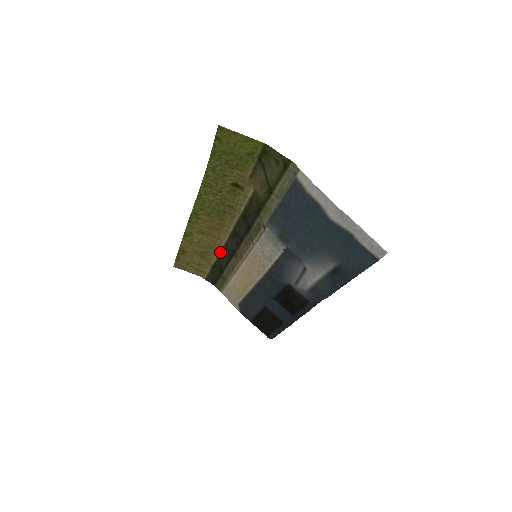
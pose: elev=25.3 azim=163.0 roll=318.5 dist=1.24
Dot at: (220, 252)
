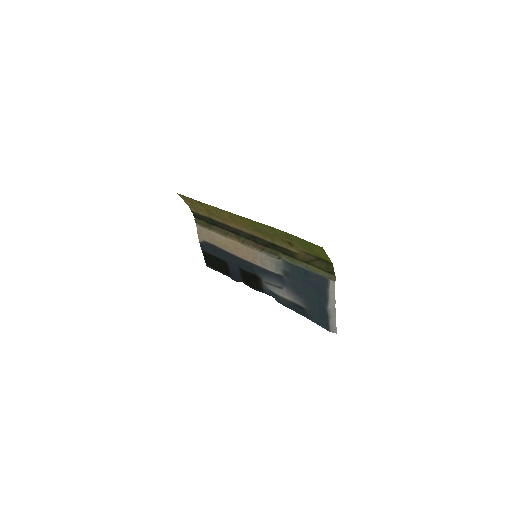
Dot at: (228, 225)
